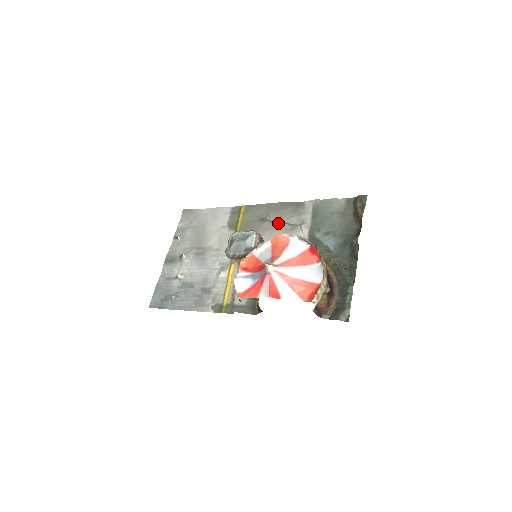
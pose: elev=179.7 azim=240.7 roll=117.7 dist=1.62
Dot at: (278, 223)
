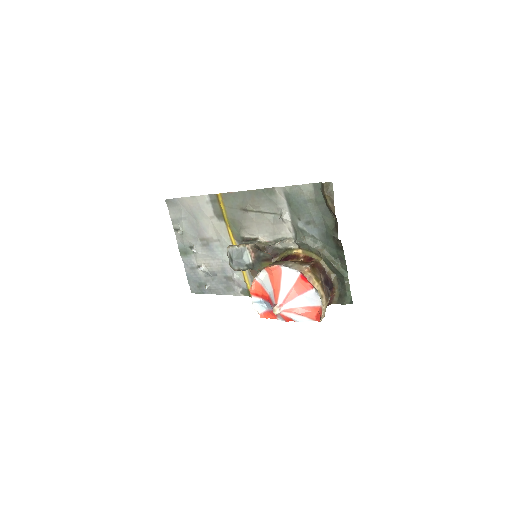
Dot at: (259, 213)
